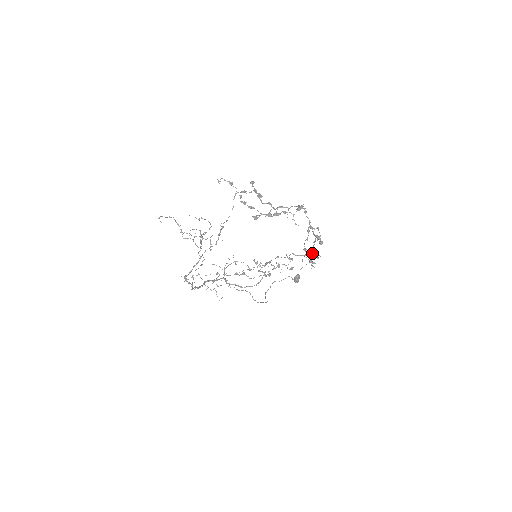
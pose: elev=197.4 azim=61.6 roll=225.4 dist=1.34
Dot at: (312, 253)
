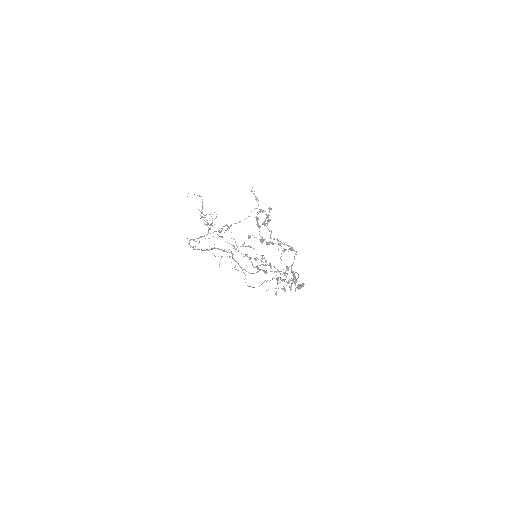
Dot at: occluded
